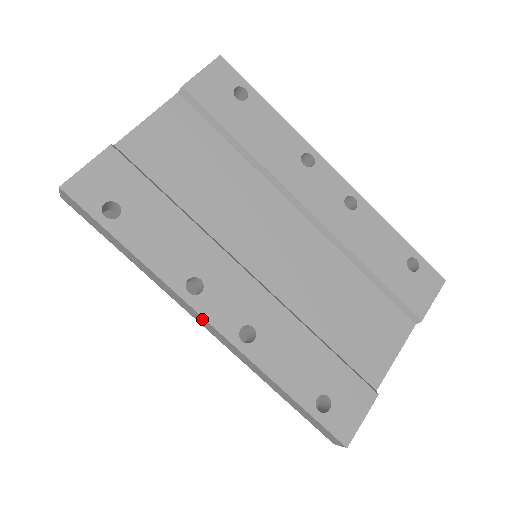
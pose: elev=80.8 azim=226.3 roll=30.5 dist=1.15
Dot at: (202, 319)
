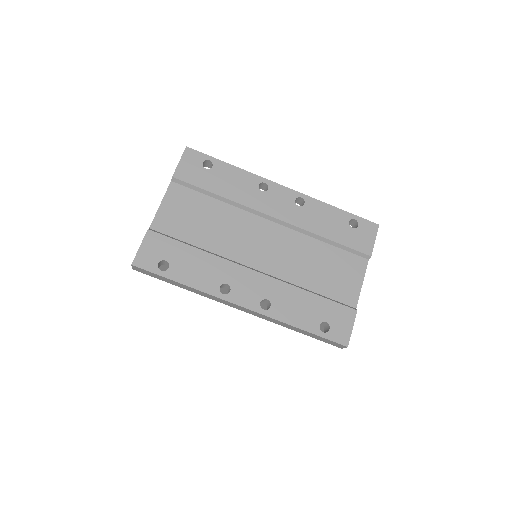
Dot at: (236, 306)
